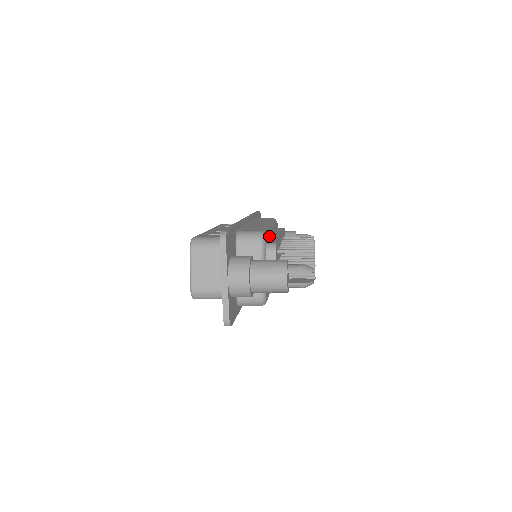
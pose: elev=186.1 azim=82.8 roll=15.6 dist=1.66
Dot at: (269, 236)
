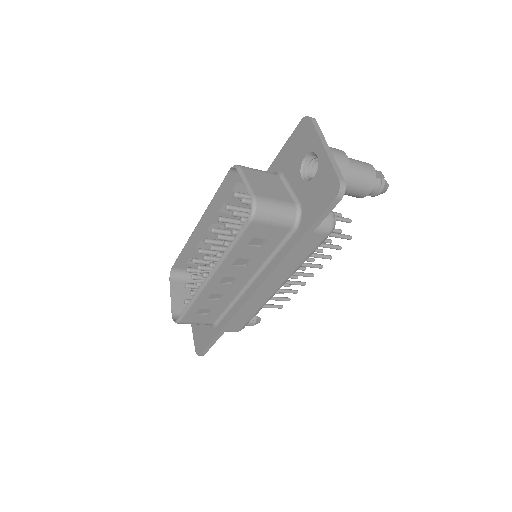
Dot at: occluded
